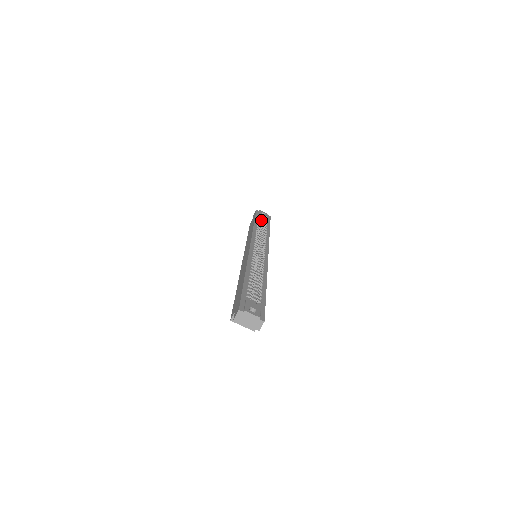
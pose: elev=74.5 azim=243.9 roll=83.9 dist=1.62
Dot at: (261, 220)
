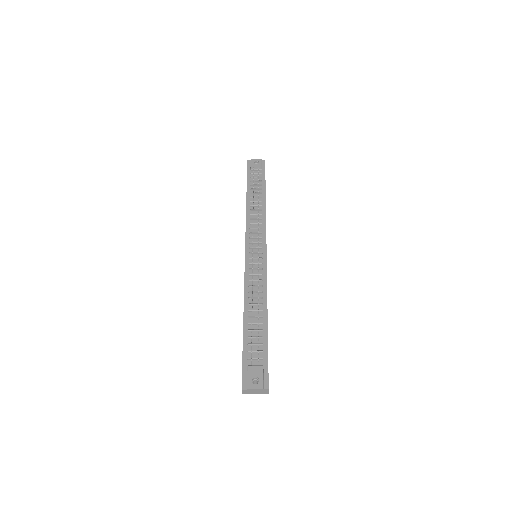
Dot at: (253, 185)
